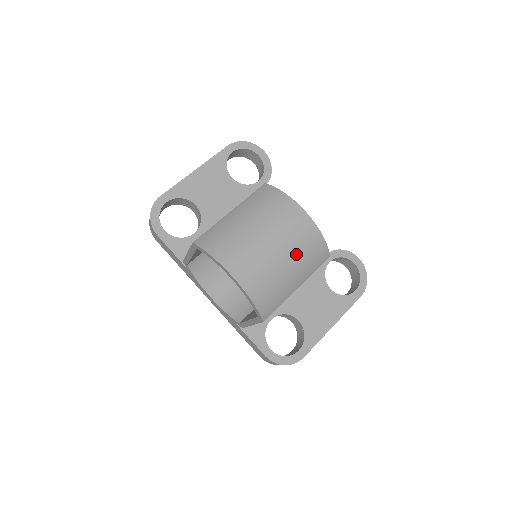
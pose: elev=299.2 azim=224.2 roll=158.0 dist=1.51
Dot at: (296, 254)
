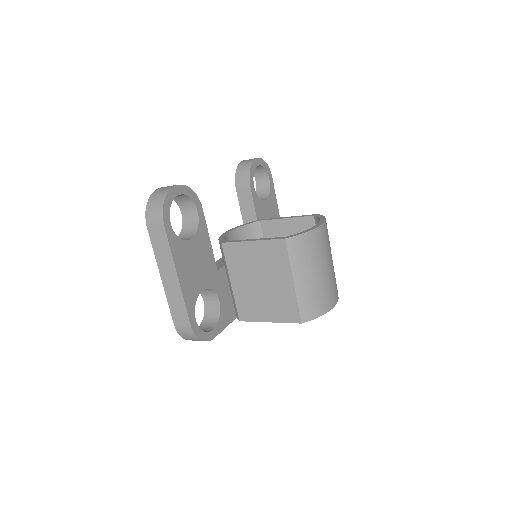
Dot at: (330, 248)
